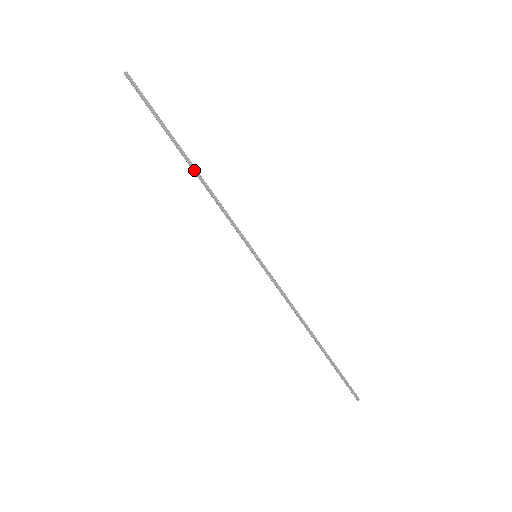
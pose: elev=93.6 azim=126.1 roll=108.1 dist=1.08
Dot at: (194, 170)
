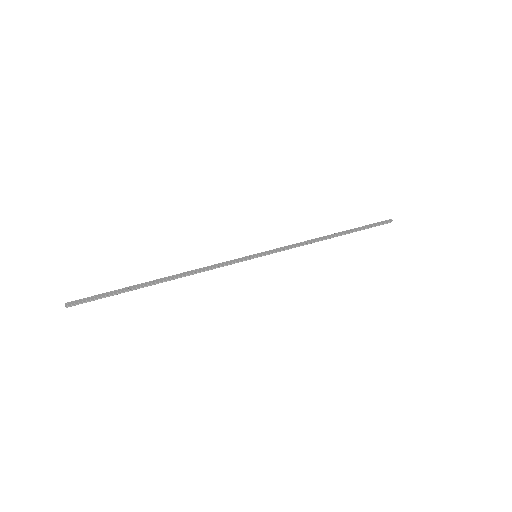
Dot at: (169, 280)
